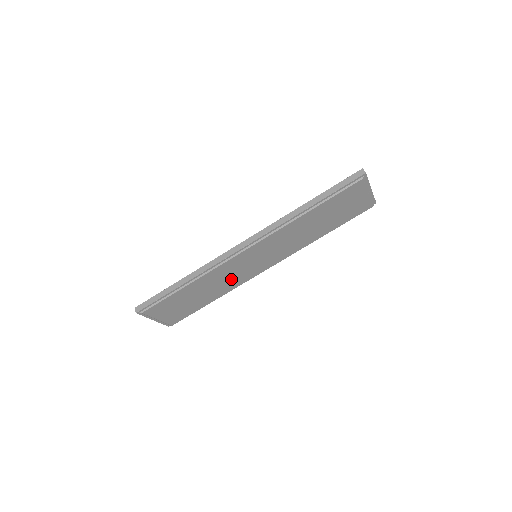
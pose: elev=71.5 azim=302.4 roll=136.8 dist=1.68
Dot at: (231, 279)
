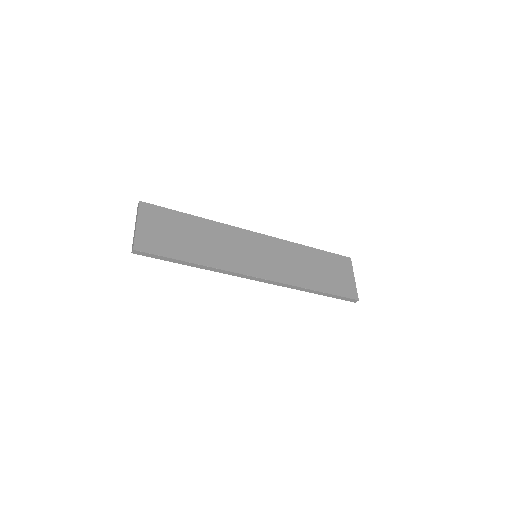
Dot at: occluded
